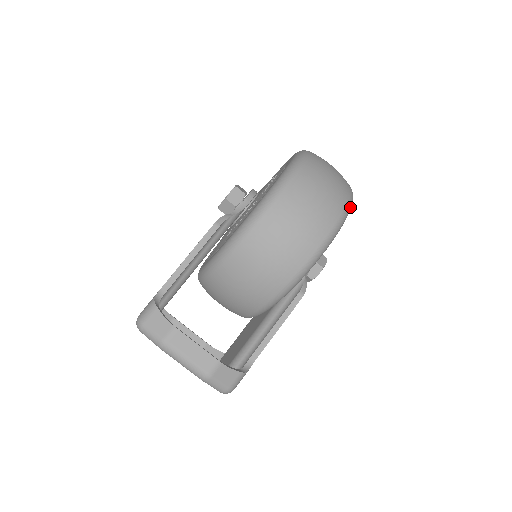
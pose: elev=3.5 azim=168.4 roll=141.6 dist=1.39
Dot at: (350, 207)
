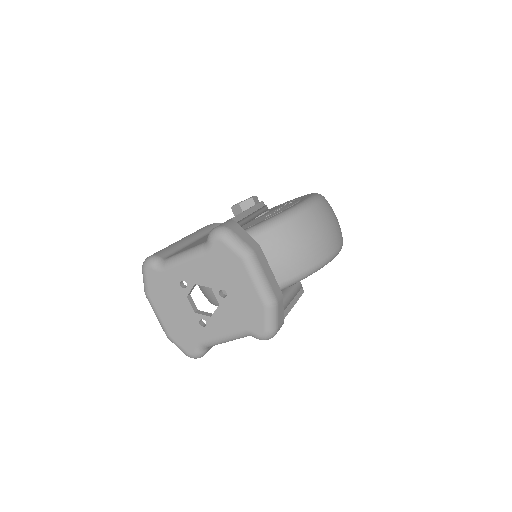
Dot at: occluded
